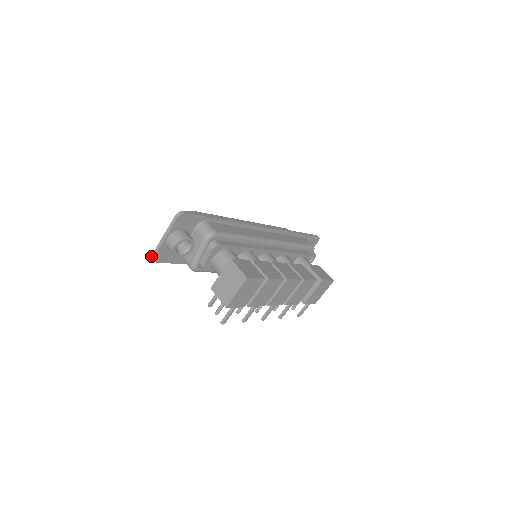
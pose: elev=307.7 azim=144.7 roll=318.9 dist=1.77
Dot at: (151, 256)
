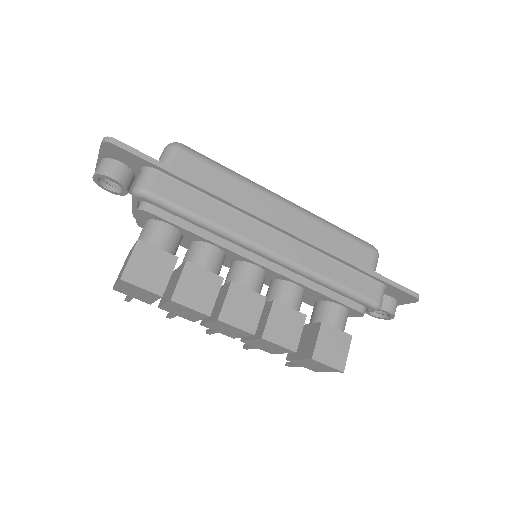
Dot at: occluded
